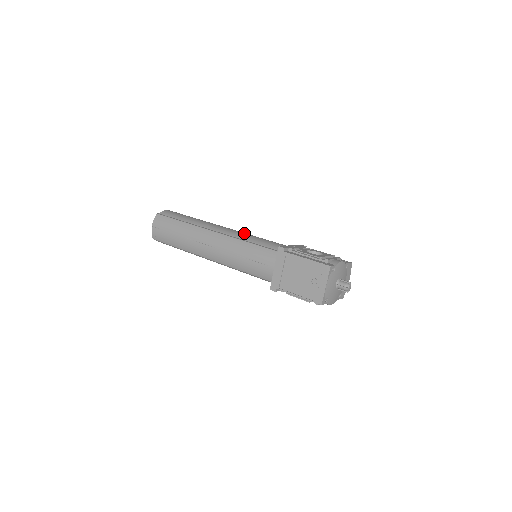
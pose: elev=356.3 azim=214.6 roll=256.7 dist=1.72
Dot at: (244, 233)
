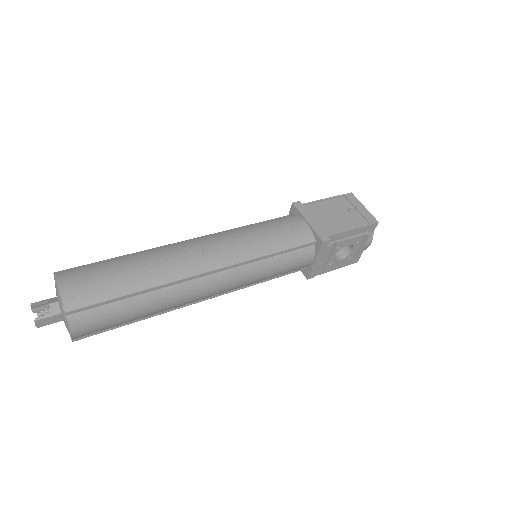
Dot at: occluded
